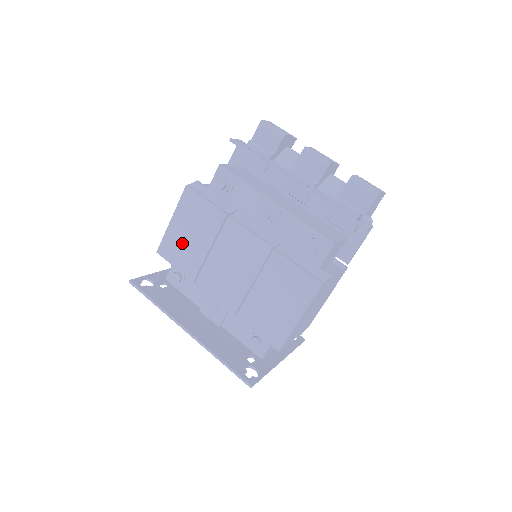
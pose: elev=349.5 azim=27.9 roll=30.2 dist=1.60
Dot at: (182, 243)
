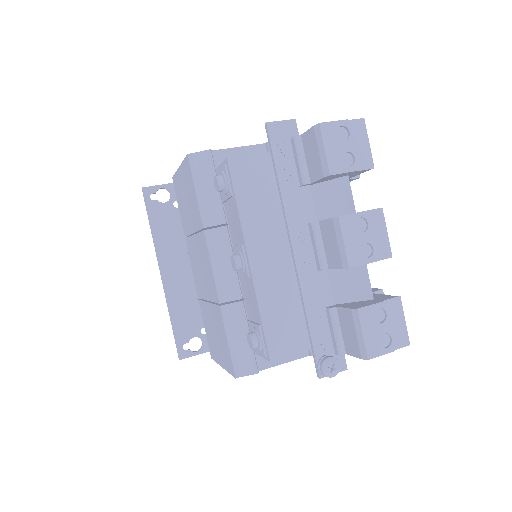
Dot at: (182, 198)
